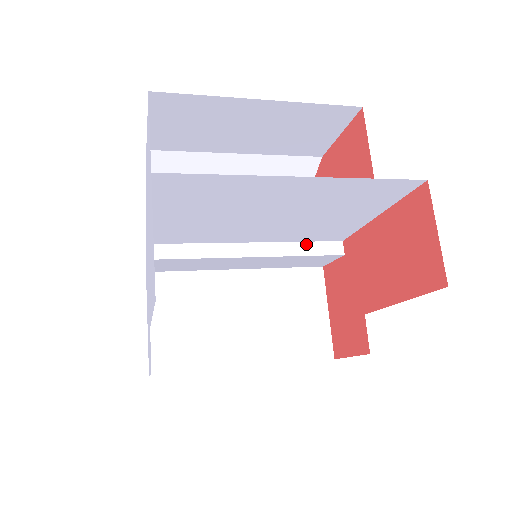
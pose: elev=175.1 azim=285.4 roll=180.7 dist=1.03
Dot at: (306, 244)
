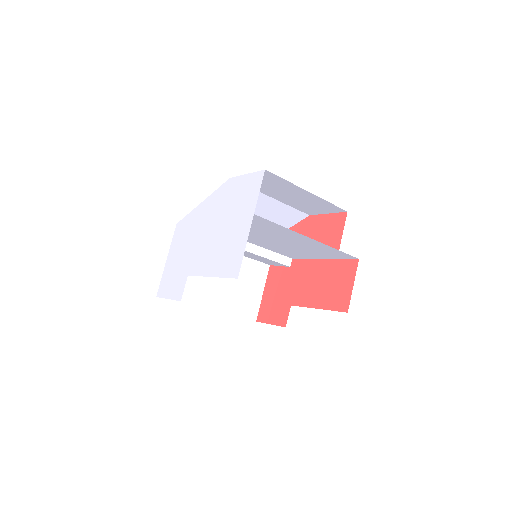
Dot at: (274, 253)
